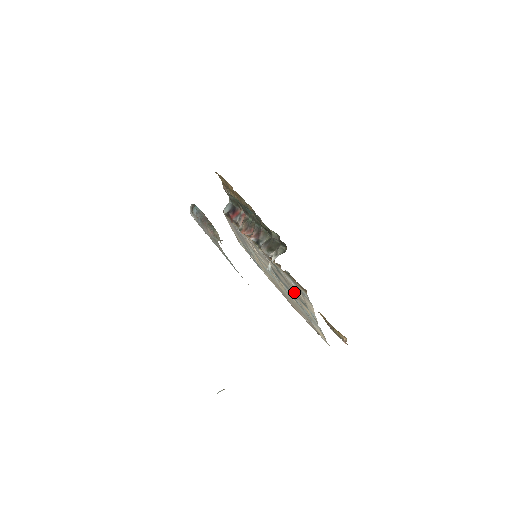
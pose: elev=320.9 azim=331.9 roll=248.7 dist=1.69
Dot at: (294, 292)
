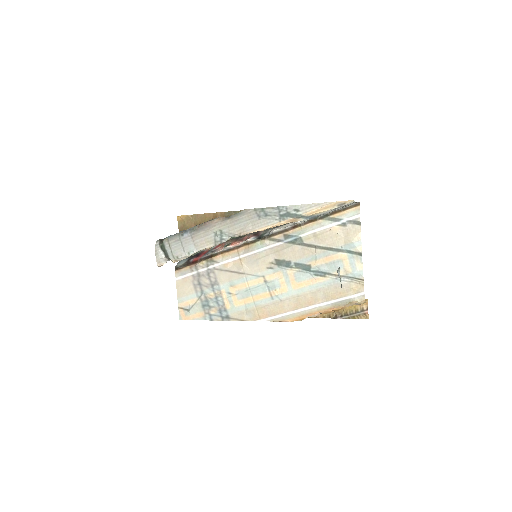
Dot at: (323, 248)
